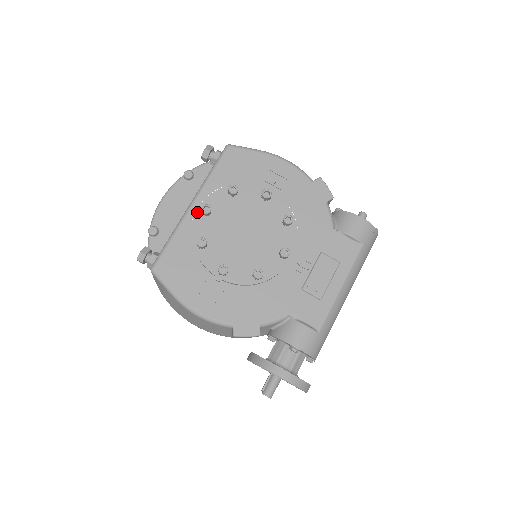
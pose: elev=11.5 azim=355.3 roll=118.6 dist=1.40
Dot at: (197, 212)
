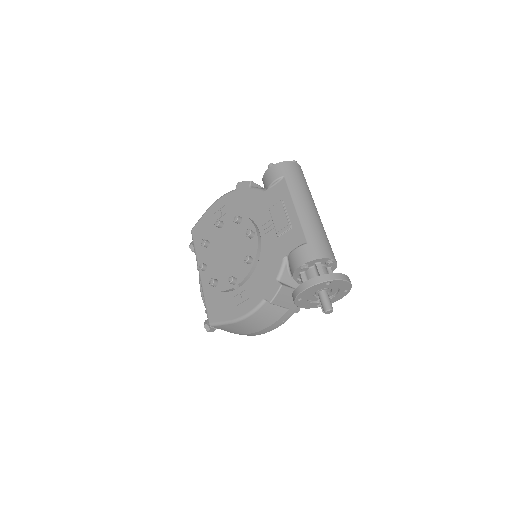
Dot at: (201, 274)
